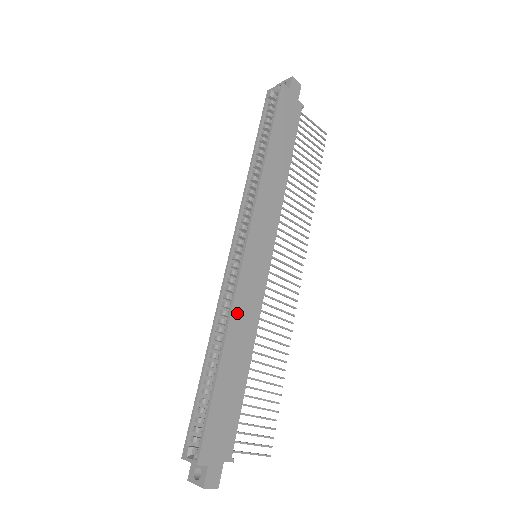
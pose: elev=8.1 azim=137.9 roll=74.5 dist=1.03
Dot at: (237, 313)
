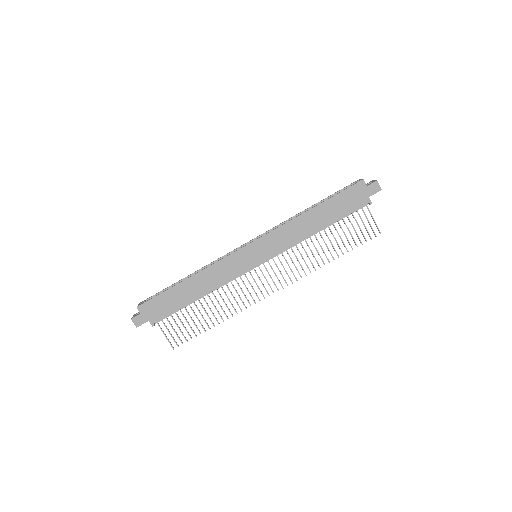
Dot at: (214, 269)
